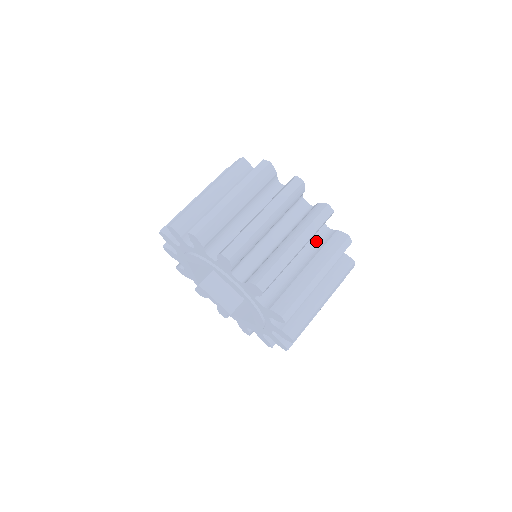
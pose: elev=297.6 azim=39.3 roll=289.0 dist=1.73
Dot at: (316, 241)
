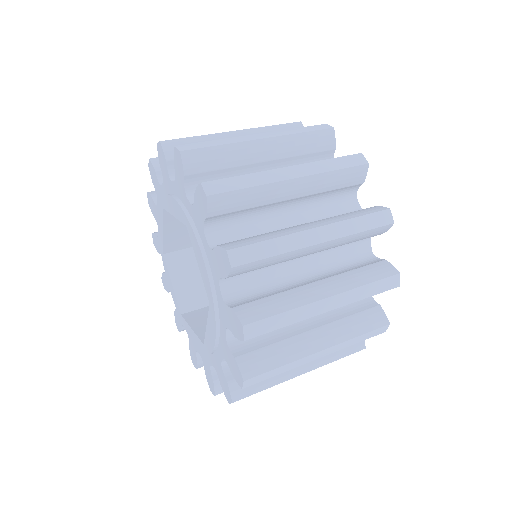
Dot at: occluded
